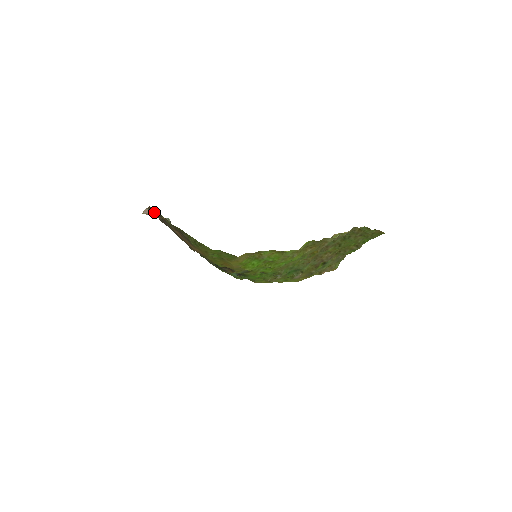
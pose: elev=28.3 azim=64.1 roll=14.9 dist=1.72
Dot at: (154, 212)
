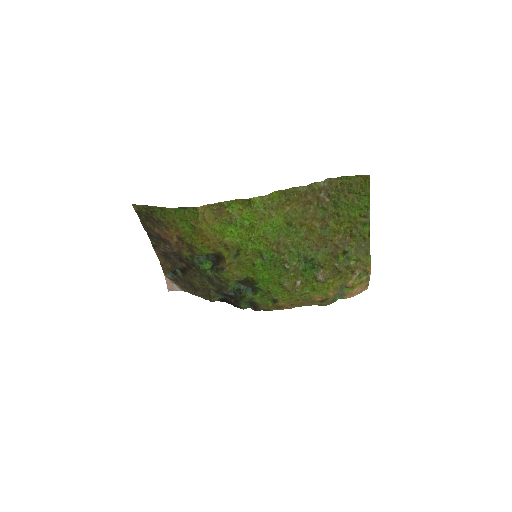
Dot at: (165, 266)
